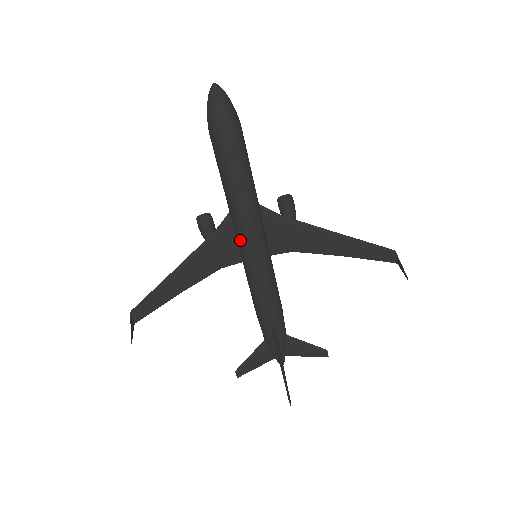
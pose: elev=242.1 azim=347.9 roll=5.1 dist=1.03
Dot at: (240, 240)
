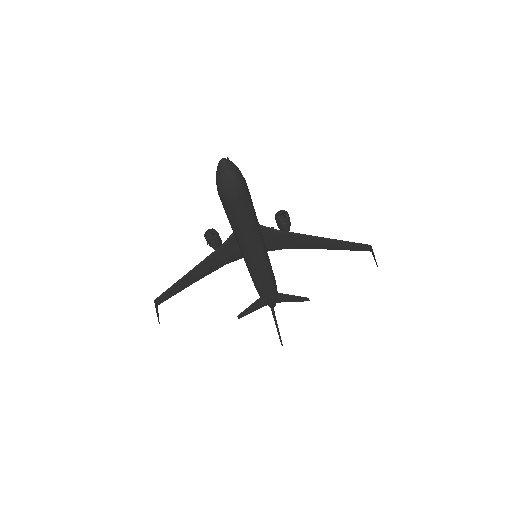
Dot at: (244, 255)
